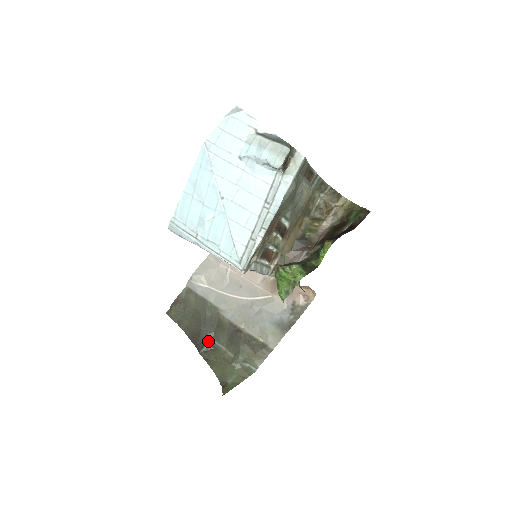
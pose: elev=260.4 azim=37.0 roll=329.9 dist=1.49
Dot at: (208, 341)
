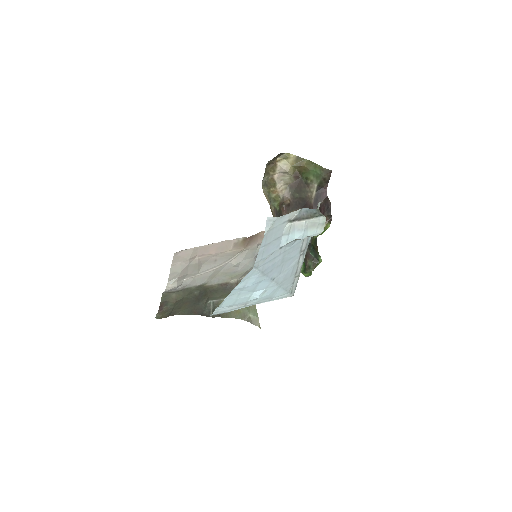
Dot at: (208, 305)
